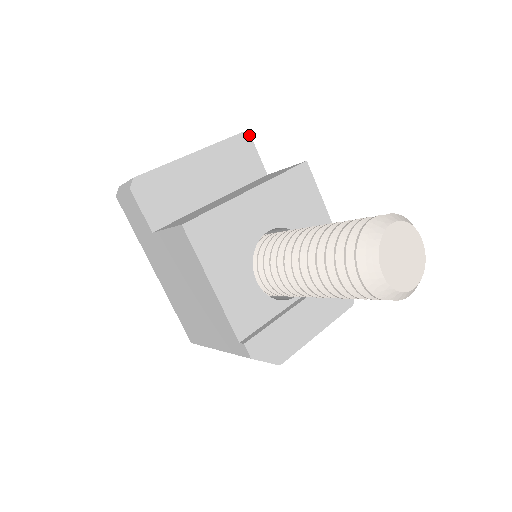
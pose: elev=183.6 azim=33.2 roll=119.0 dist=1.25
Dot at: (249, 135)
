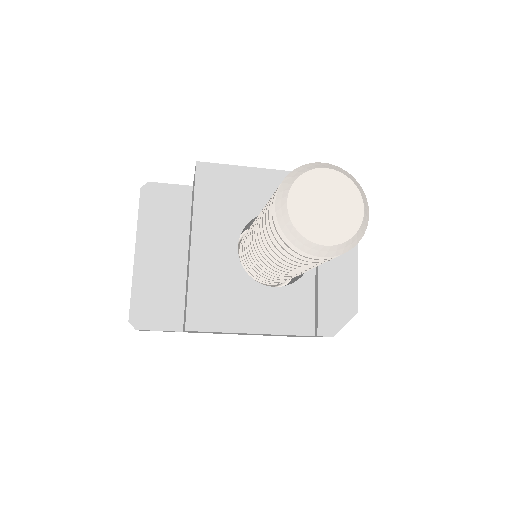
Dot at: (146, 183)
